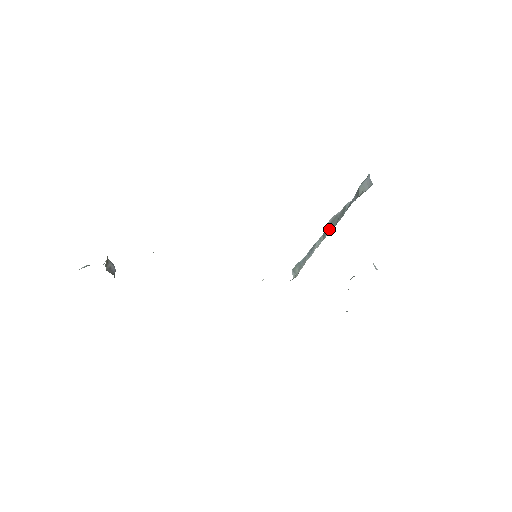
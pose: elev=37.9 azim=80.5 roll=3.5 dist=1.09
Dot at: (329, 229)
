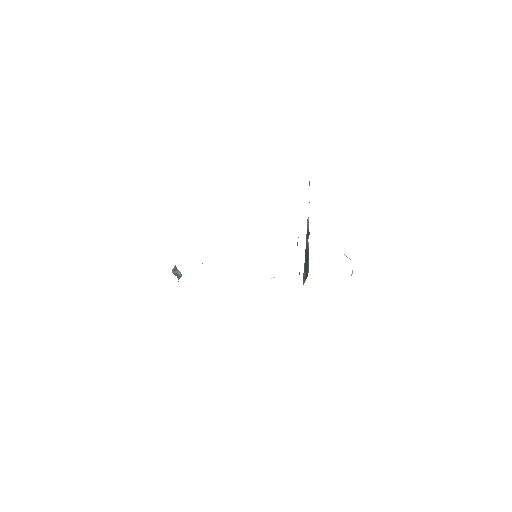
Dot at: occluded
